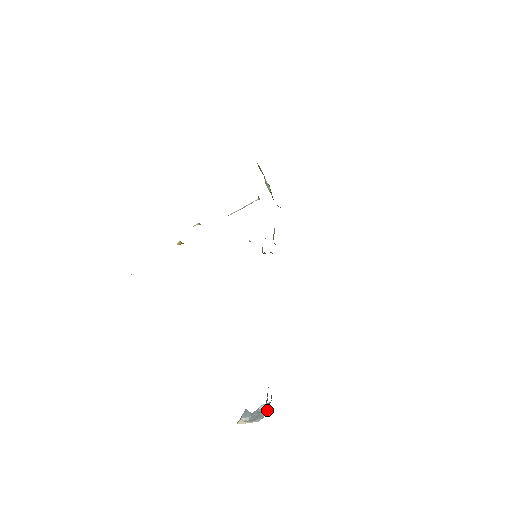
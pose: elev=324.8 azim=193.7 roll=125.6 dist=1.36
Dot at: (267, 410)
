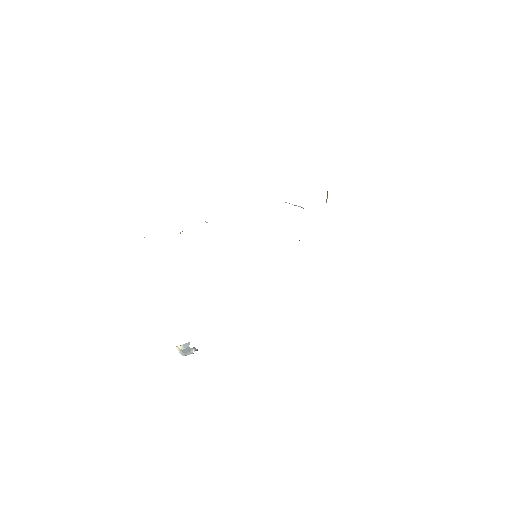
Dot at: (192, 353)
